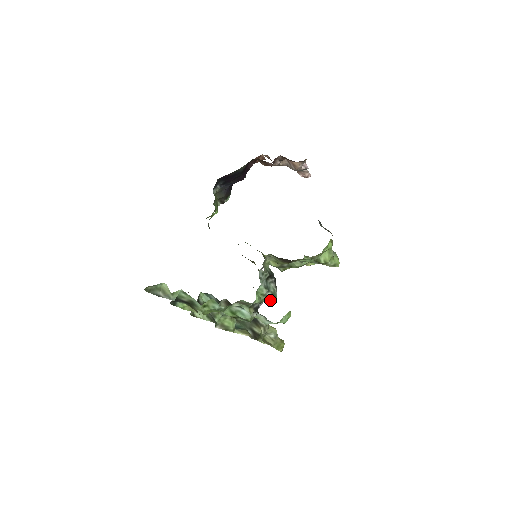
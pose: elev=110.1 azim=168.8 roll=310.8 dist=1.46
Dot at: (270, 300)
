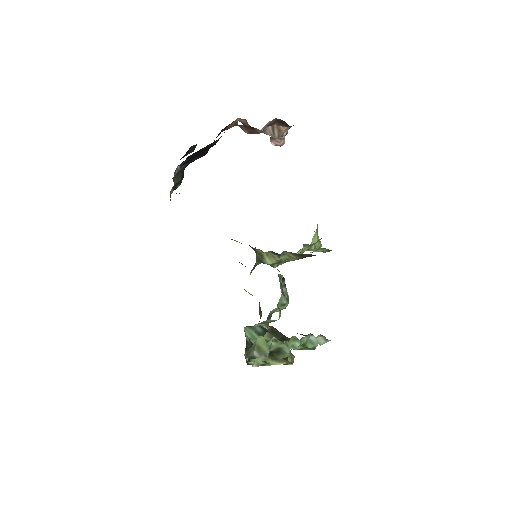
Dot at: (282, 309)
